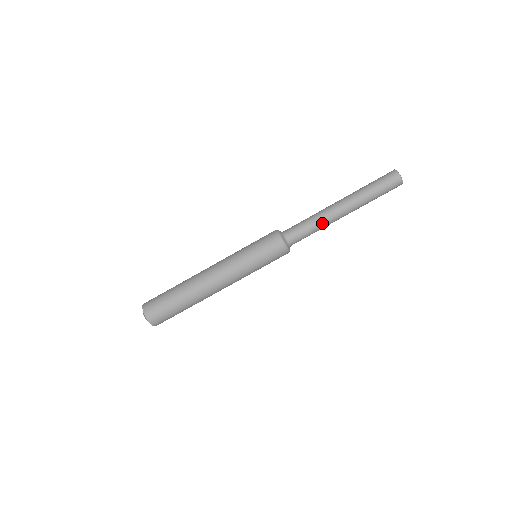
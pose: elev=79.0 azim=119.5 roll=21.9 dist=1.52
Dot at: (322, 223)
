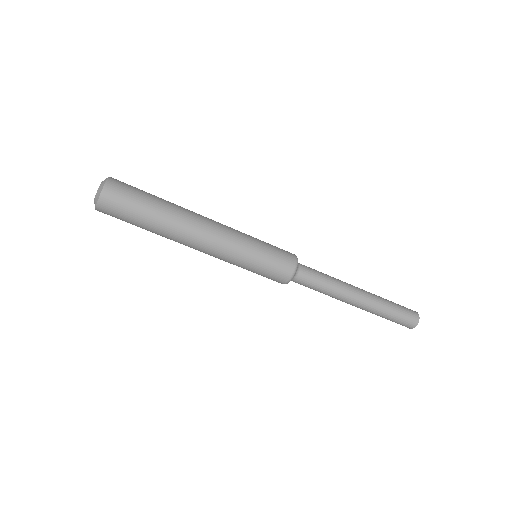
Dot at: (330, 296)
